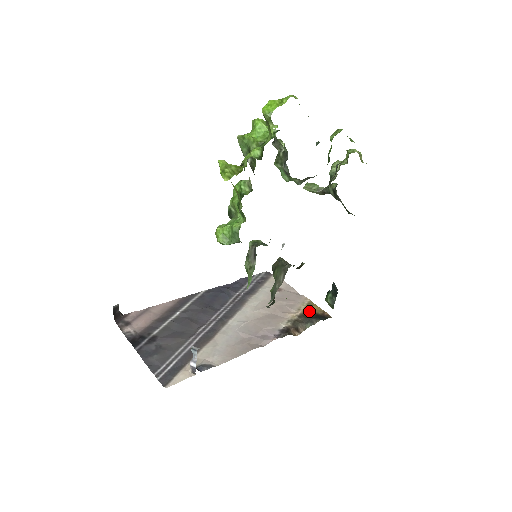
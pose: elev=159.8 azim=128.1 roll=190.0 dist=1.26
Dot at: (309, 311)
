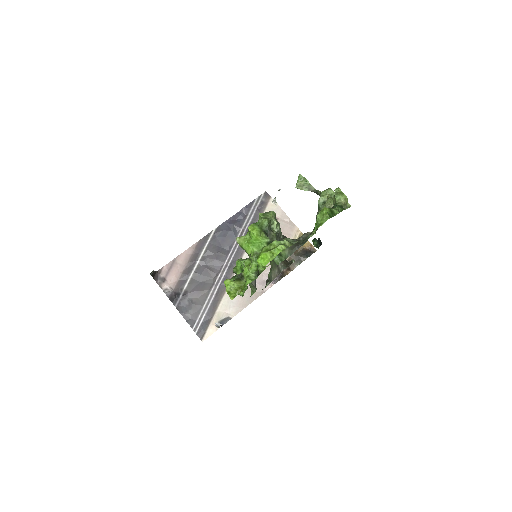
Dot at: occluded
